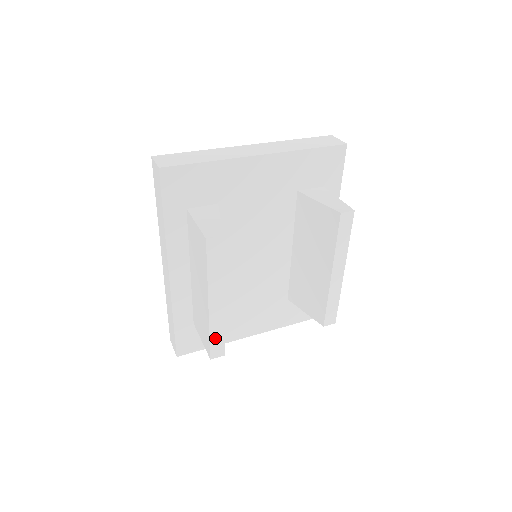
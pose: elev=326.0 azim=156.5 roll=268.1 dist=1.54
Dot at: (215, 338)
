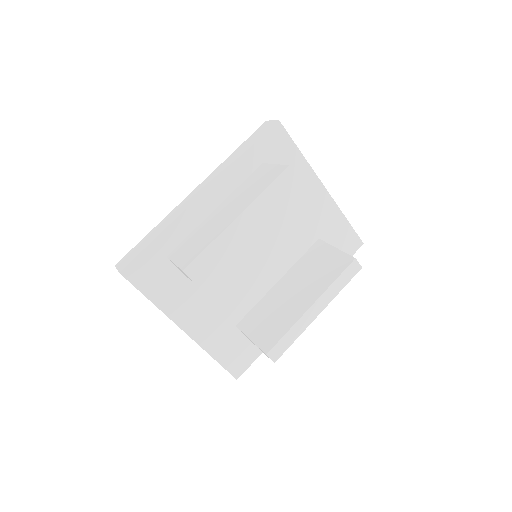
Dot at: (208, 254)
